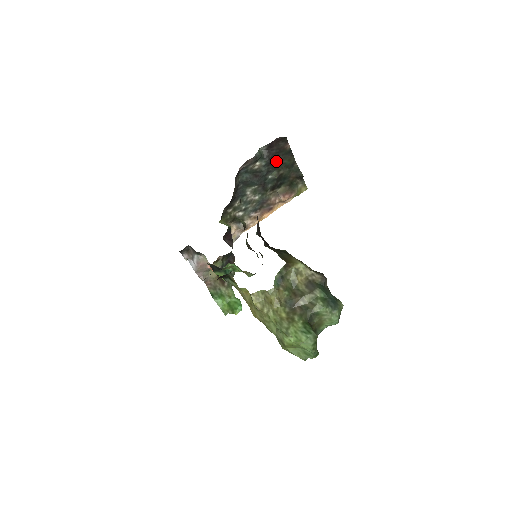
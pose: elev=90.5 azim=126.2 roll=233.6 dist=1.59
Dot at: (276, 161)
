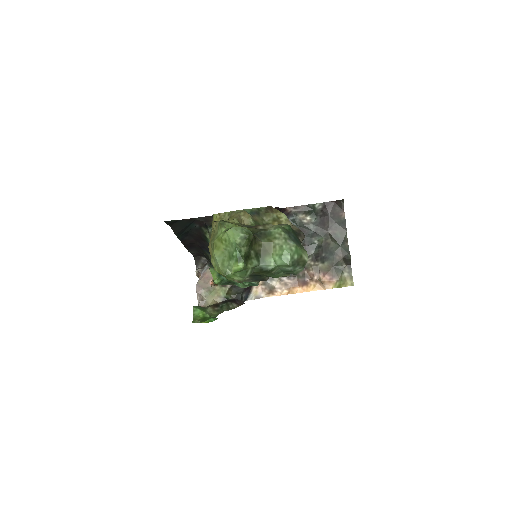
Dot at: (327, 226)
